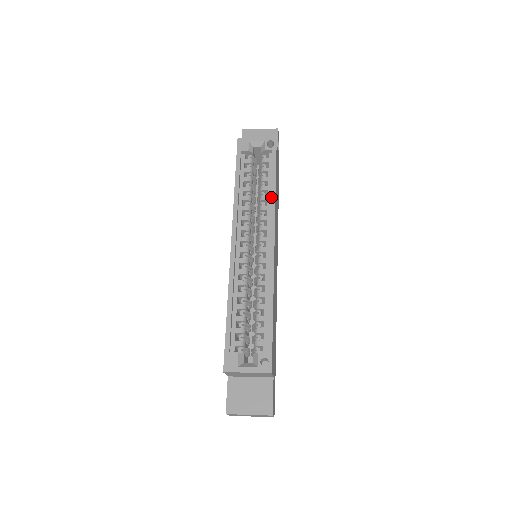
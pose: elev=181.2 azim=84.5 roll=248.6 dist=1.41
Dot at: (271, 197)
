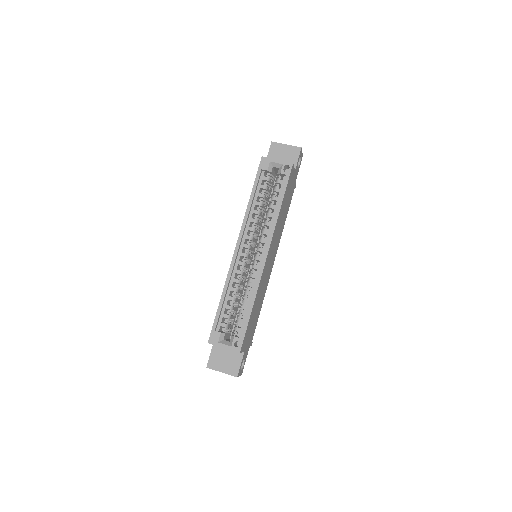
Dot at: (274, 217)
